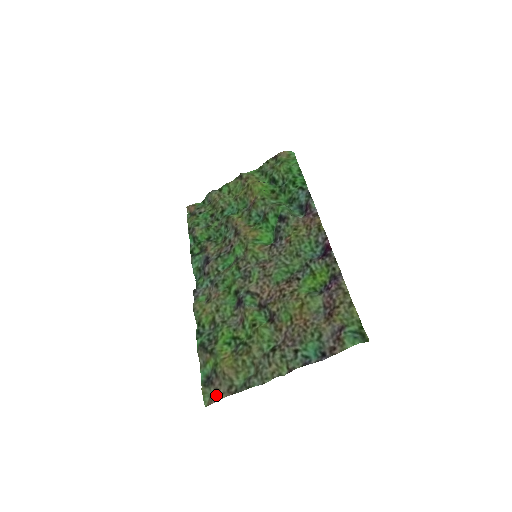
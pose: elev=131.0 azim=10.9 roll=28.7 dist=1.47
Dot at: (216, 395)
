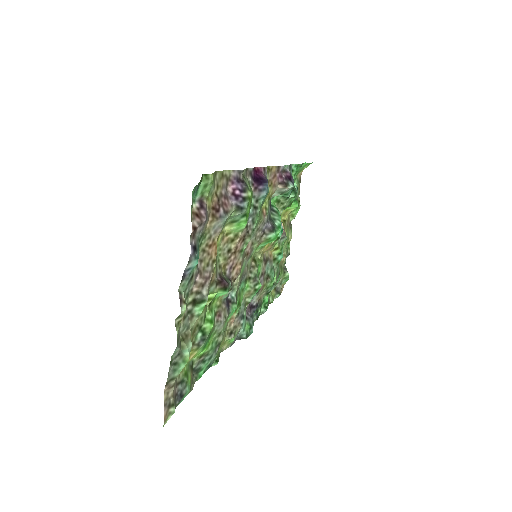
Dot at: (168, 403)
